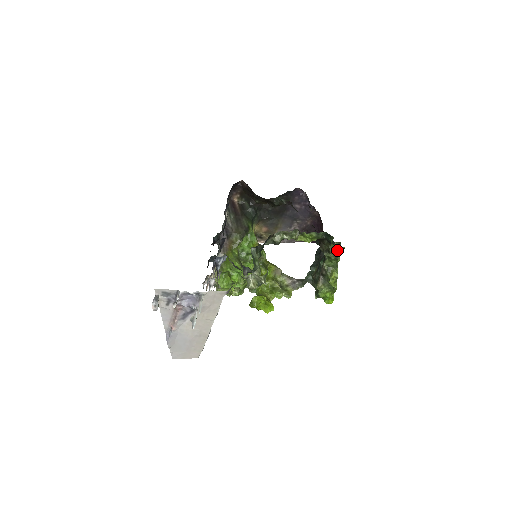
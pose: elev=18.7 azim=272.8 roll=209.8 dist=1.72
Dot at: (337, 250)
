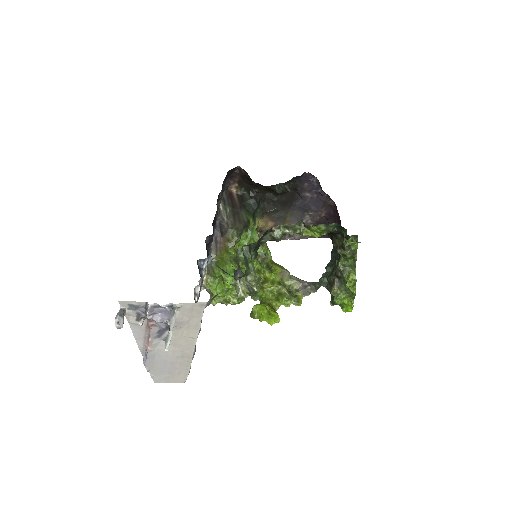
Dot at: (353, 246)
